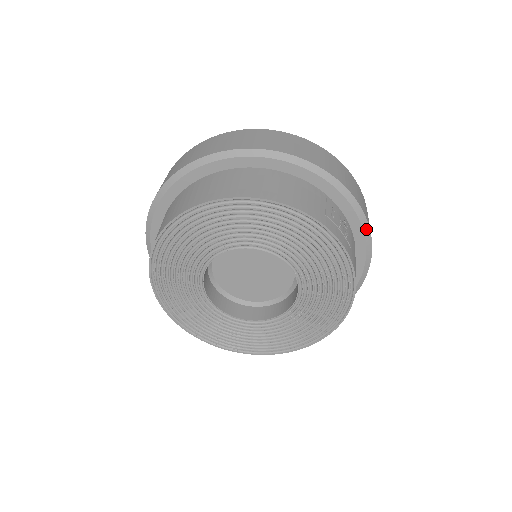
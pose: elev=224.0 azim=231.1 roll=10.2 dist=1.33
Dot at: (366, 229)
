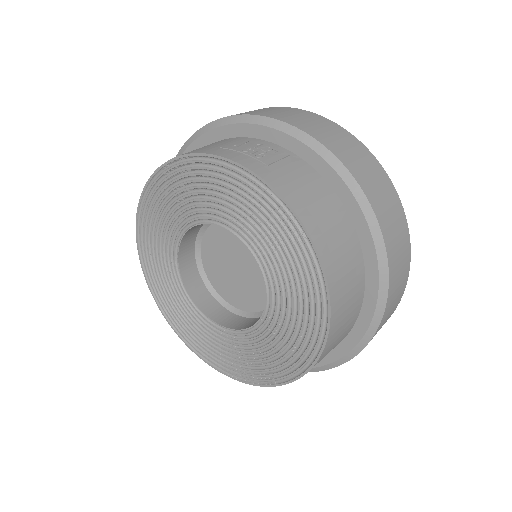
Dot at: (312, 144)
